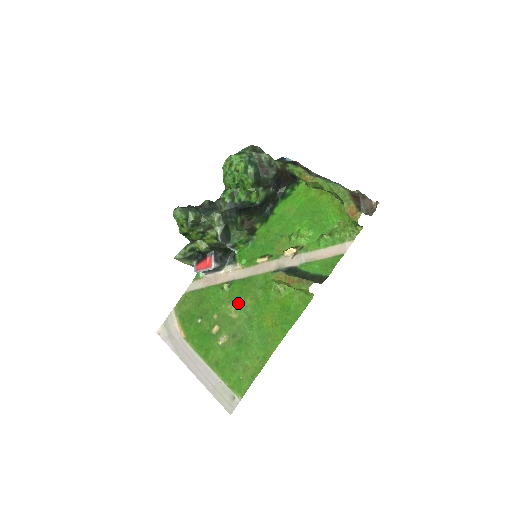
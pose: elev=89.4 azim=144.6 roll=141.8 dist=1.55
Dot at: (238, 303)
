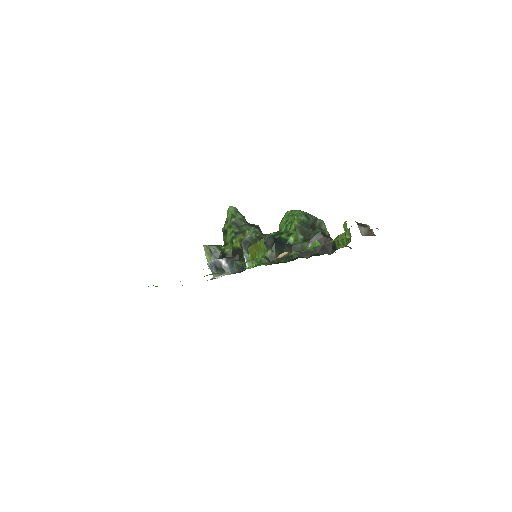
Dot at: occluded
